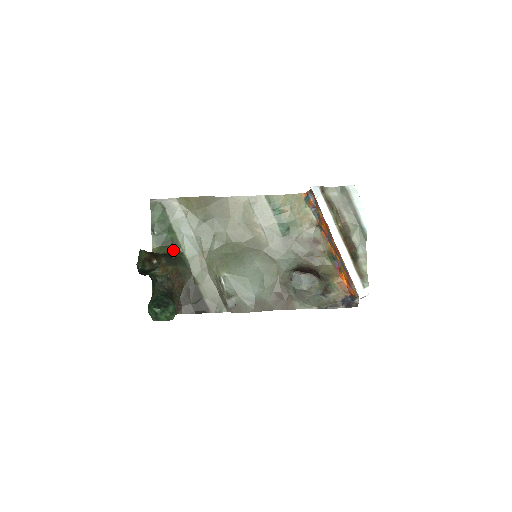
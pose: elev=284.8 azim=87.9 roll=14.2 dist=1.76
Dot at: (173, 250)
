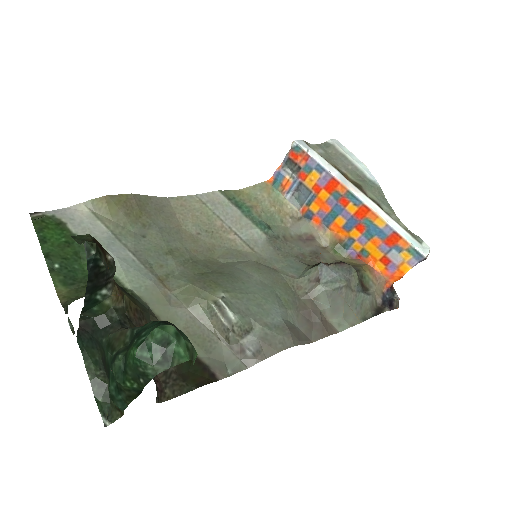
Dot at: occluded
